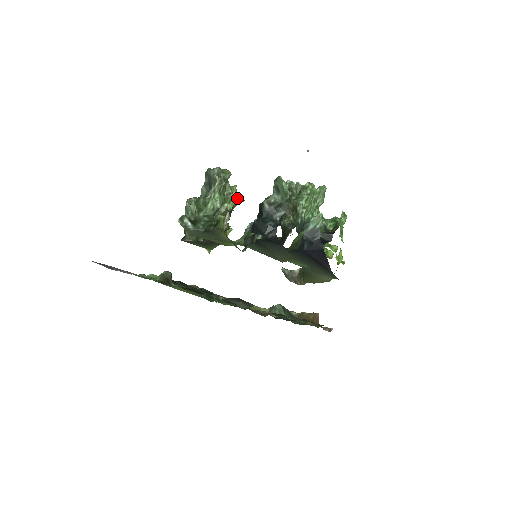
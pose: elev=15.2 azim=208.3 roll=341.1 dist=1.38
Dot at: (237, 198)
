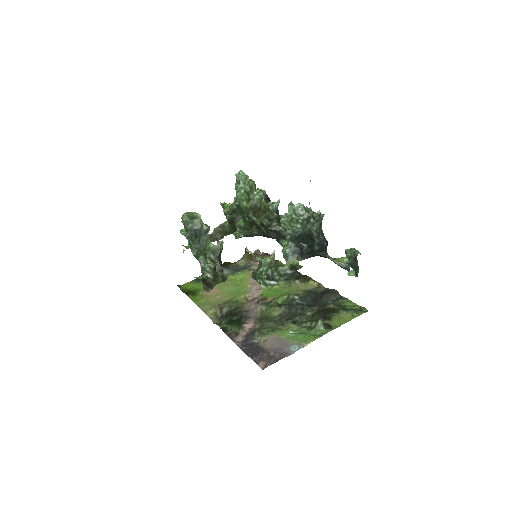
Dot at: occluded
